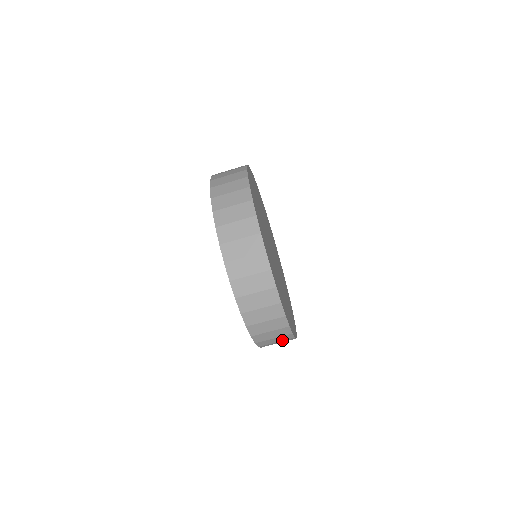
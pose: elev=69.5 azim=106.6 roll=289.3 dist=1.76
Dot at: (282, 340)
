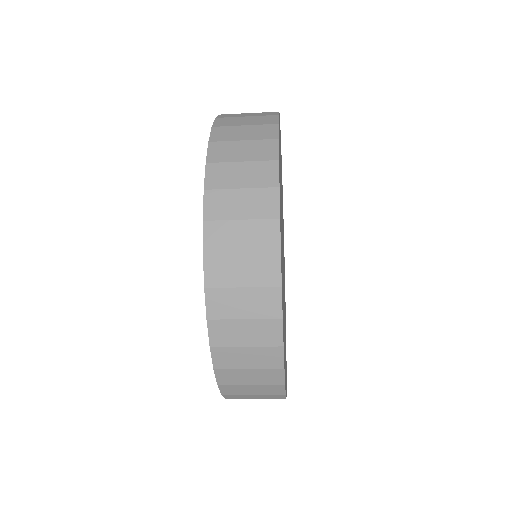
Dot at: occluded
